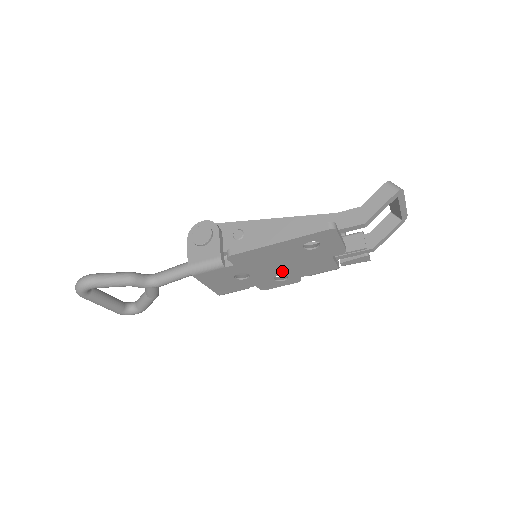
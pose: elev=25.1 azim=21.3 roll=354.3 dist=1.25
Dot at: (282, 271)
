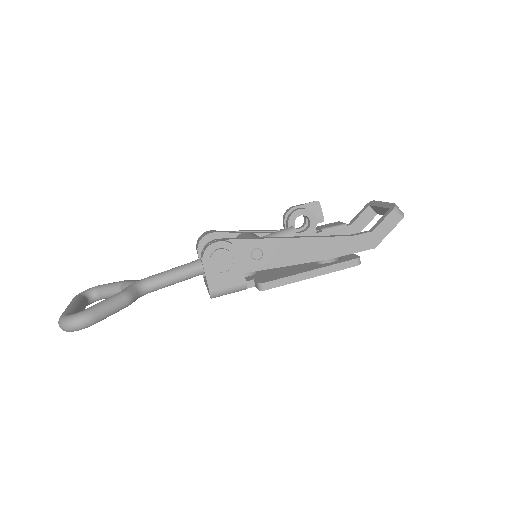
Dot at: occluded
